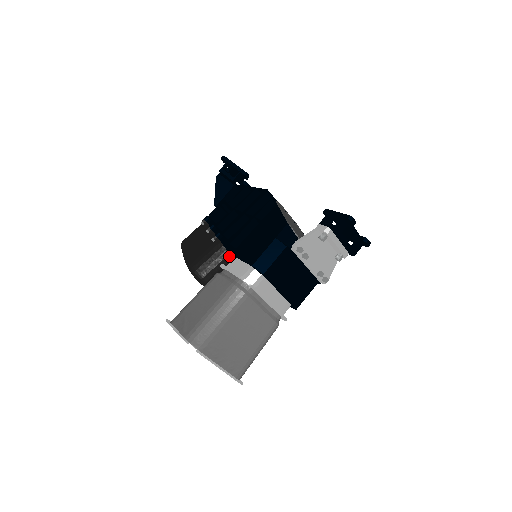
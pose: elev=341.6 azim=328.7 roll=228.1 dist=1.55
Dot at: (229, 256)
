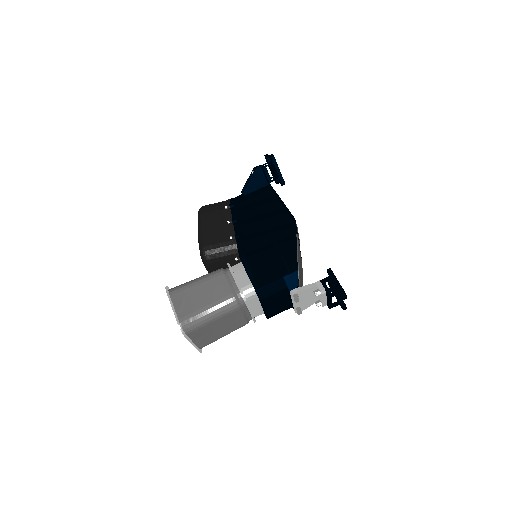
Dot at: (238, 260)
